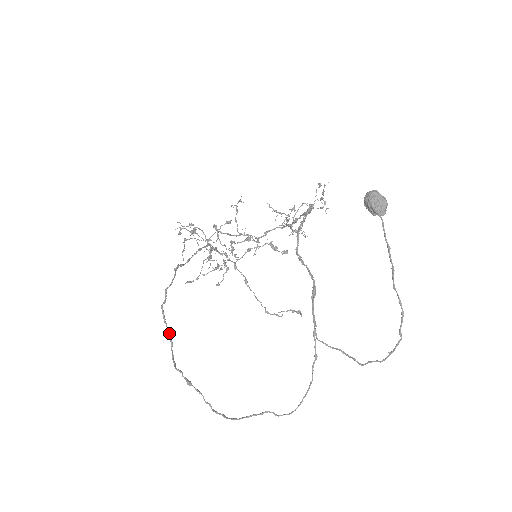
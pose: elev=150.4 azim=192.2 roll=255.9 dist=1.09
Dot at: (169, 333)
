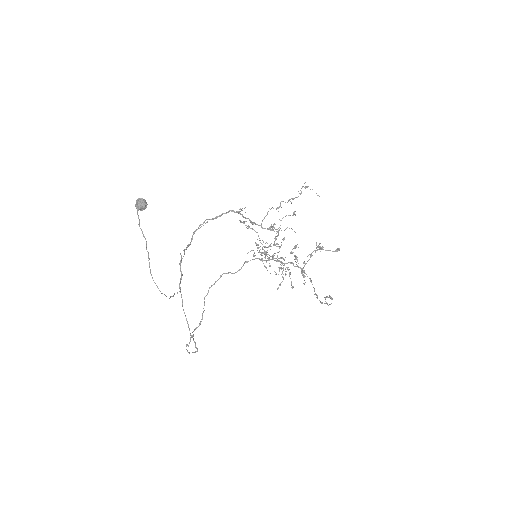
Dot at: (203, 312)
